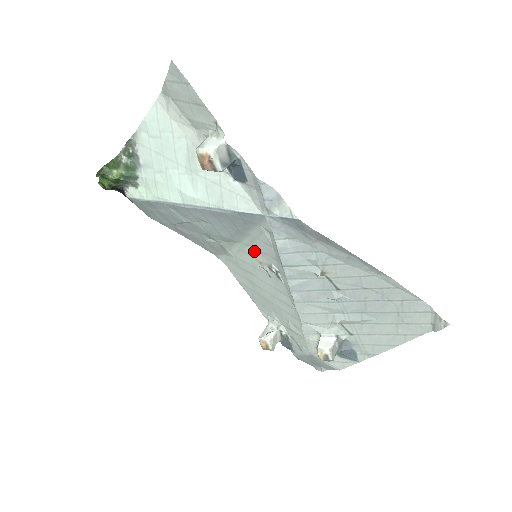
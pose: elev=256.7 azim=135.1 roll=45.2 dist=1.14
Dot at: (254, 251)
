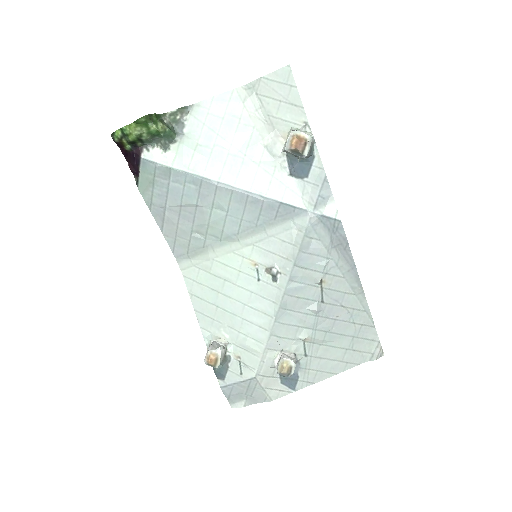
Dot at: (255, 251)
